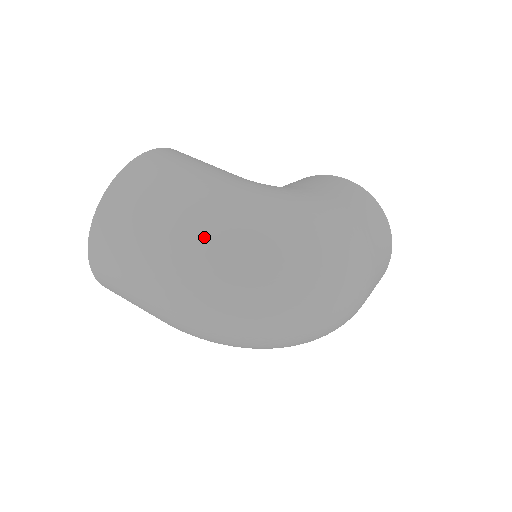
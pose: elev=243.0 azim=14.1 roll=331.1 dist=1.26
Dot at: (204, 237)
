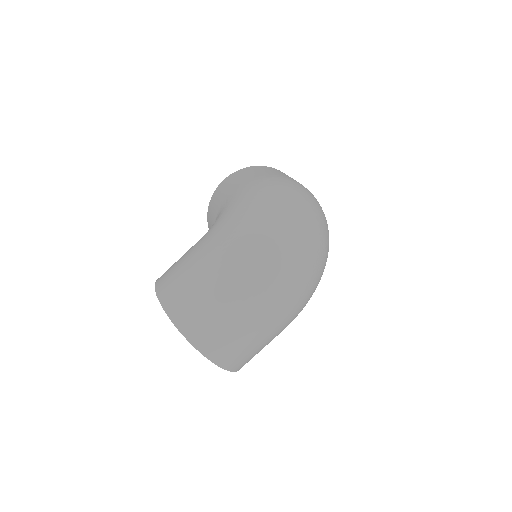
Dot at: (243, 264)
